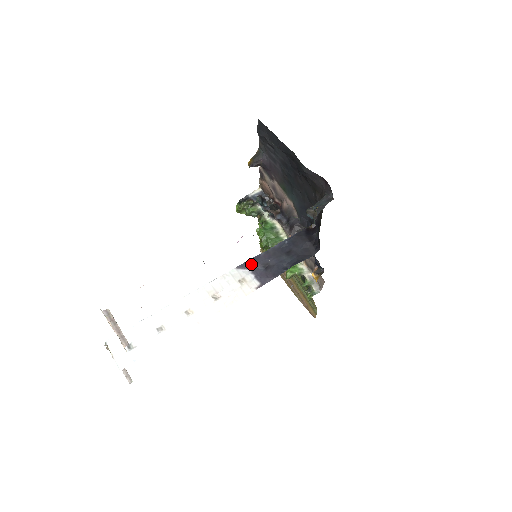
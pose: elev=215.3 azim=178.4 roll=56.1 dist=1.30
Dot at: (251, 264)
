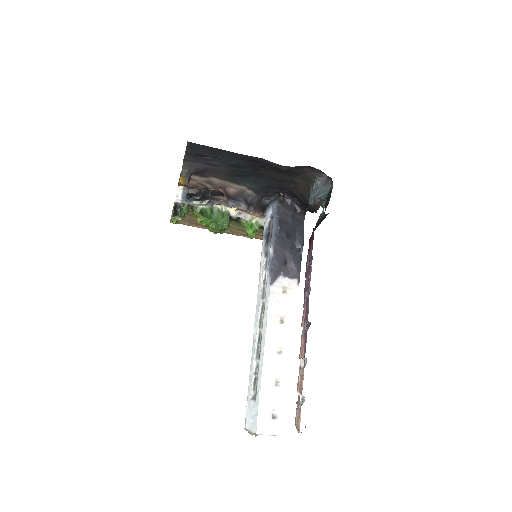
Dot at: (277, 271)
